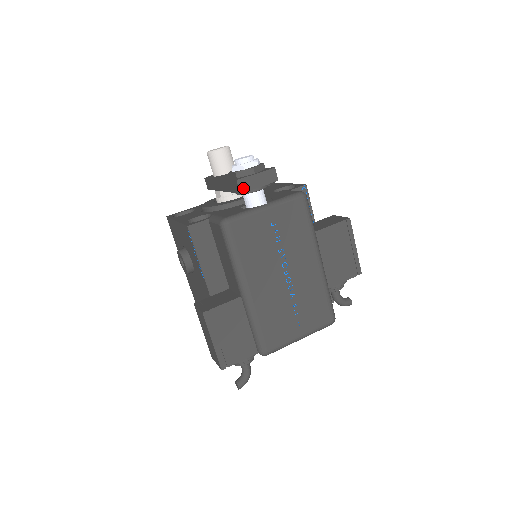
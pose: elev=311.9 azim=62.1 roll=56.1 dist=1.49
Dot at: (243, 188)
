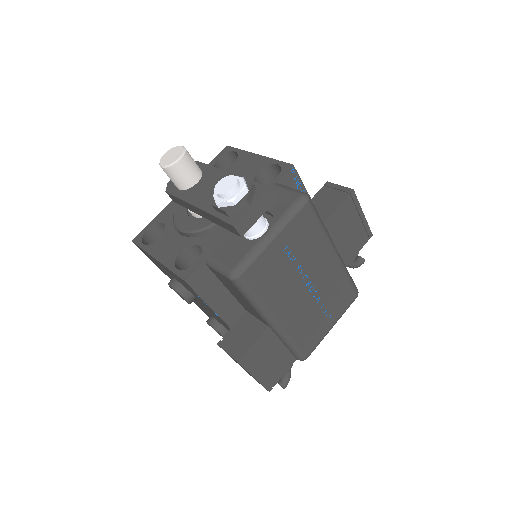
Dot at: (243, 230)
